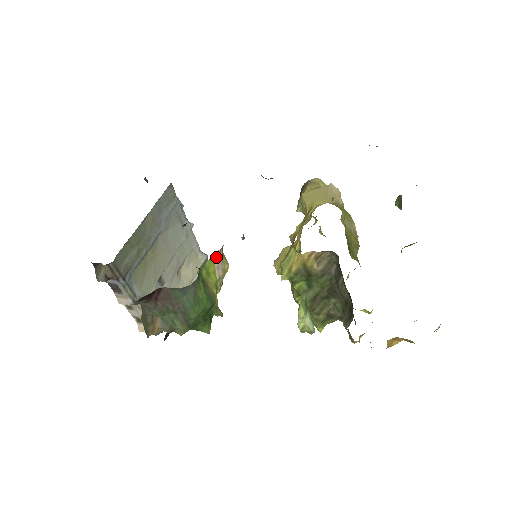
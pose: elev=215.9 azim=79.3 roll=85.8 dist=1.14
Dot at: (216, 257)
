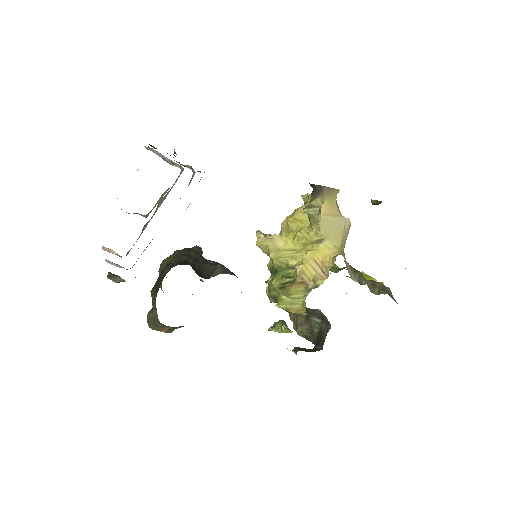
Dot at: occluded
